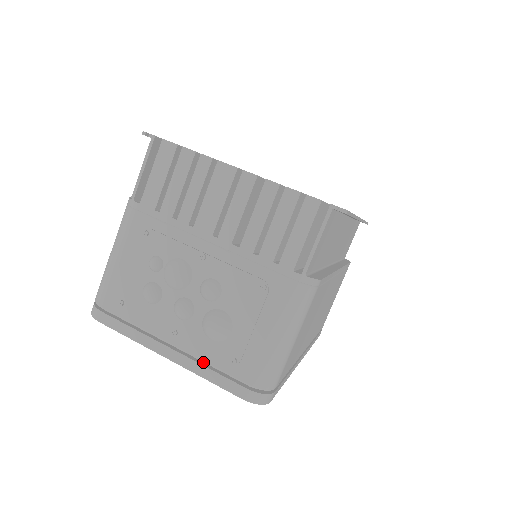
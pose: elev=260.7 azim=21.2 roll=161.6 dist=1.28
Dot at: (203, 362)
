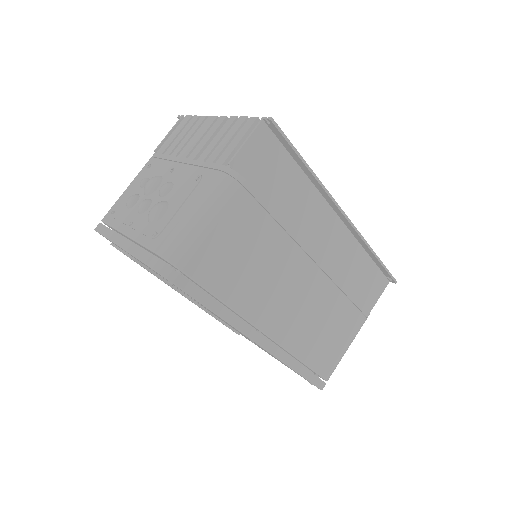
Dot at: occluded
